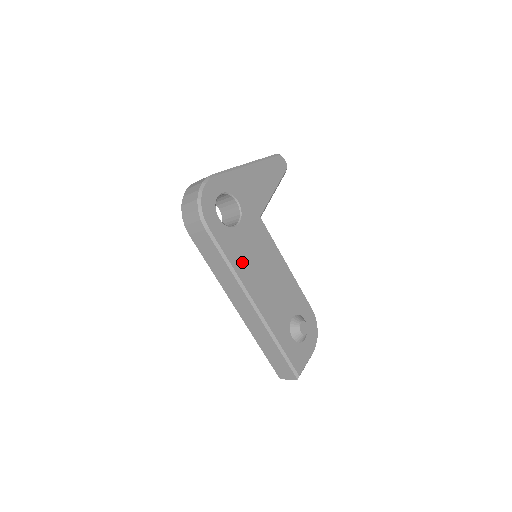
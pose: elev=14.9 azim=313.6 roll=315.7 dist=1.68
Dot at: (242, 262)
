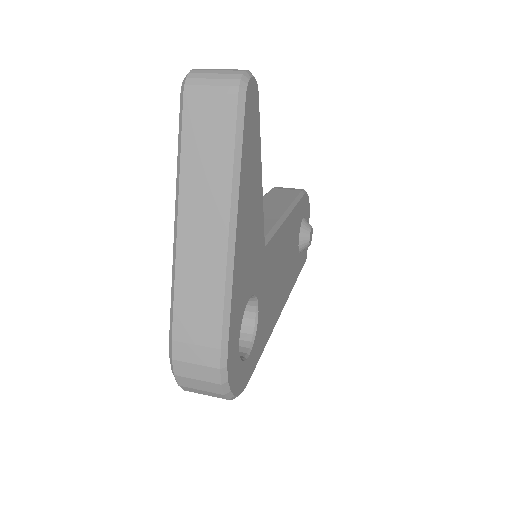
Dot at: (270, 317)
